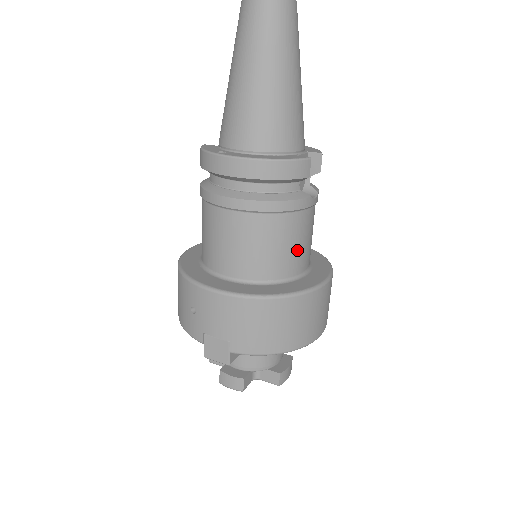
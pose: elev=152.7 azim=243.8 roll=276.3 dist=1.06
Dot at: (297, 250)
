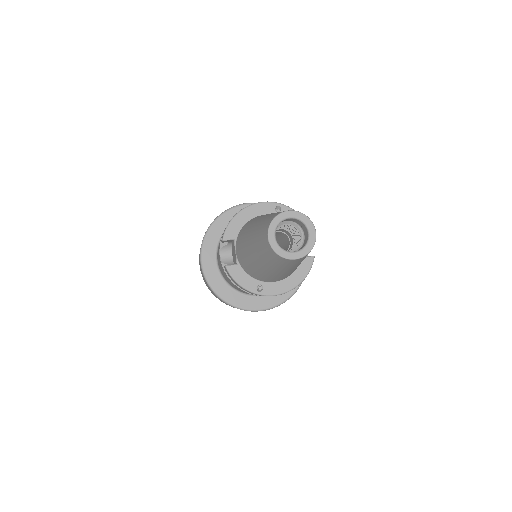
Dot at: occluded
